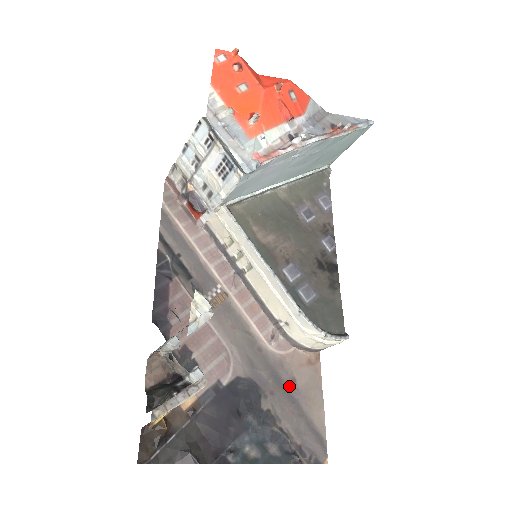
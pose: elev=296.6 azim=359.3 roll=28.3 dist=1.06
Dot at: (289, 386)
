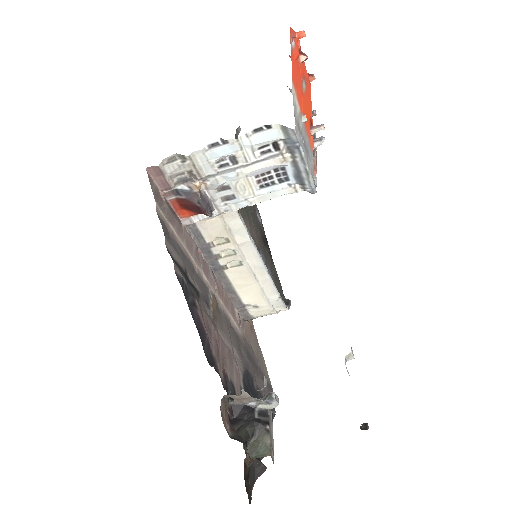
Dot at: (254, 358)
